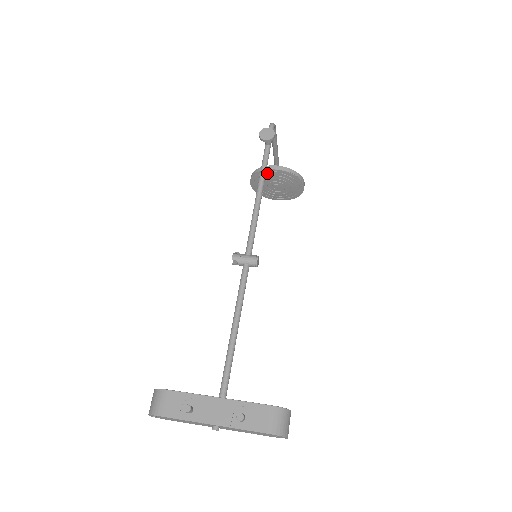
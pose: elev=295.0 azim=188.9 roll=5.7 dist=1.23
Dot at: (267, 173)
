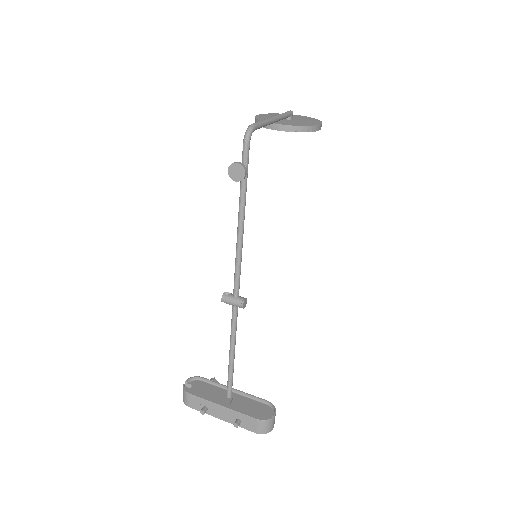
Dot at: (269, 128)
